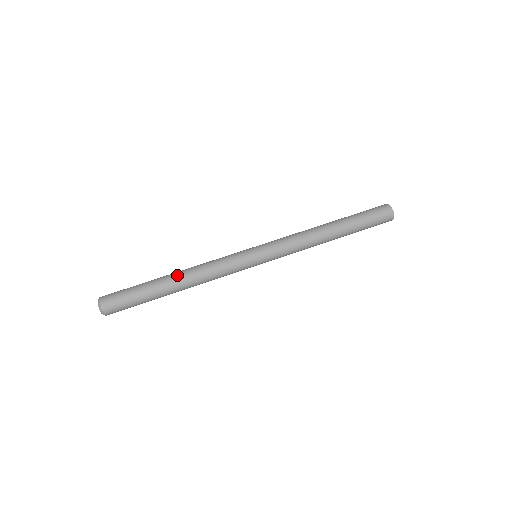
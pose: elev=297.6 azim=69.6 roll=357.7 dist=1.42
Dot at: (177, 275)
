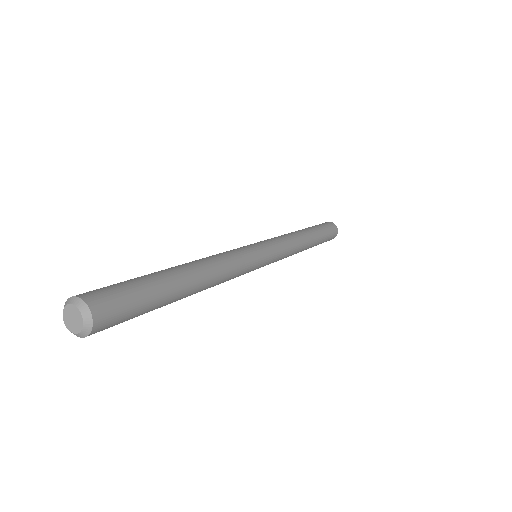
Dot at: (187, 263)
